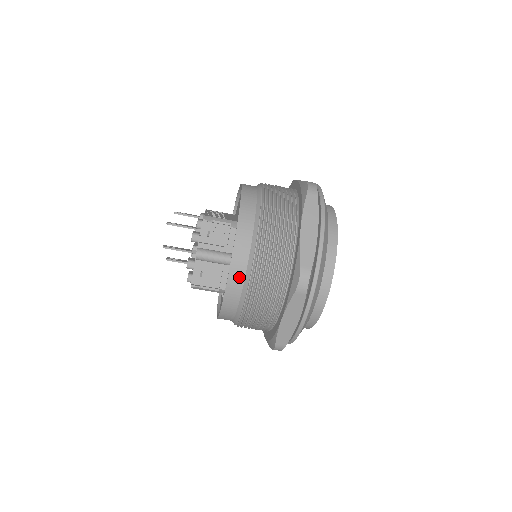
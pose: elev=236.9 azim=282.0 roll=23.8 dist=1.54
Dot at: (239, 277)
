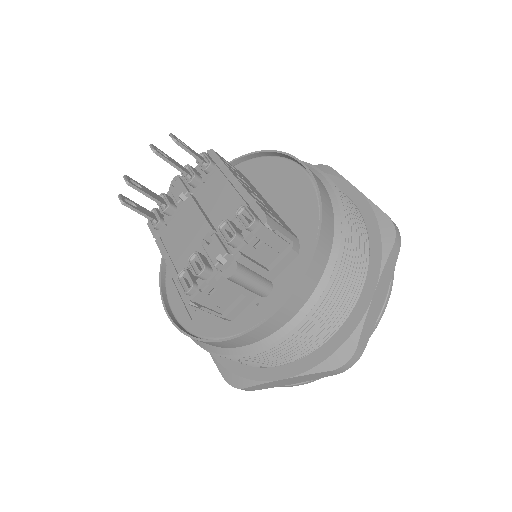
Dot at: (274, 327)
